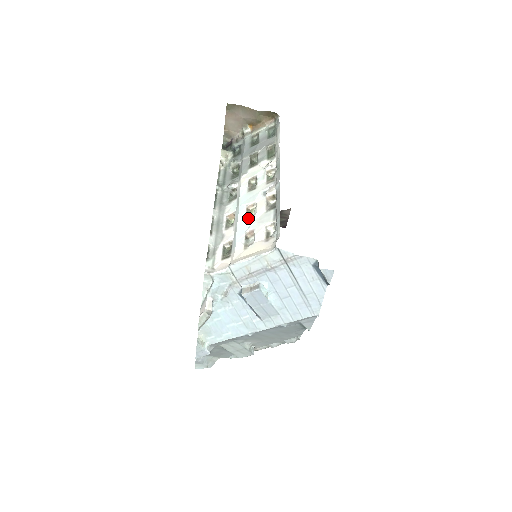
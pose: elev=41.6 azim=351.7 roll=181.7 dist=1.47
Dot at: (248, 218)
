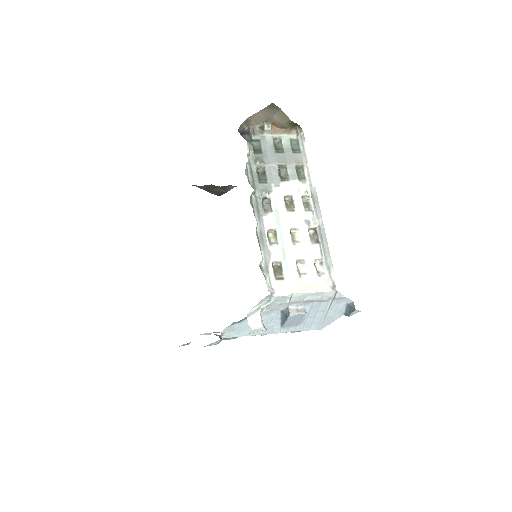
Dot at: (295, 243)
